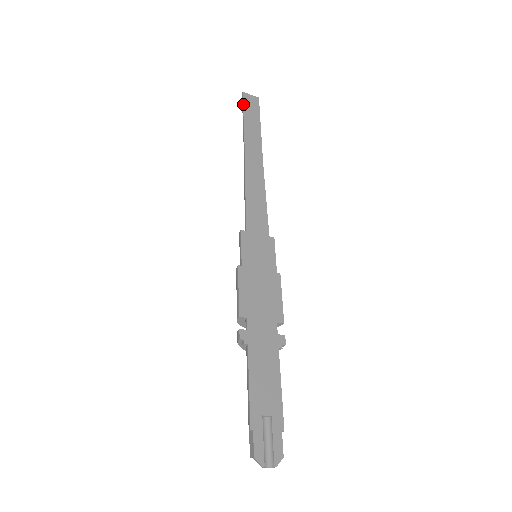
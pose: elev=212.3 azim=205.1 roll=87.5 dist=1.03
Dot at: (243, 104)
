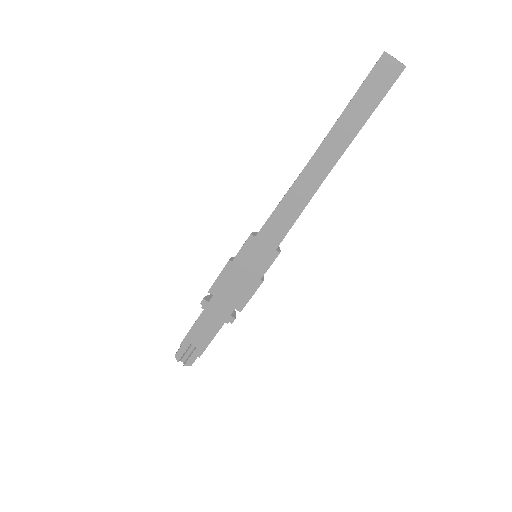
Dot at: (367, 76)
